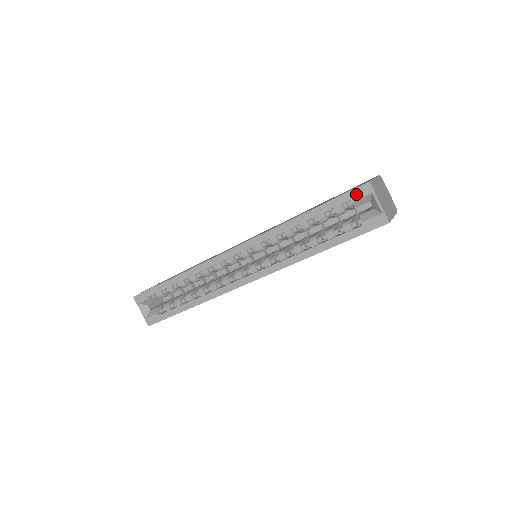
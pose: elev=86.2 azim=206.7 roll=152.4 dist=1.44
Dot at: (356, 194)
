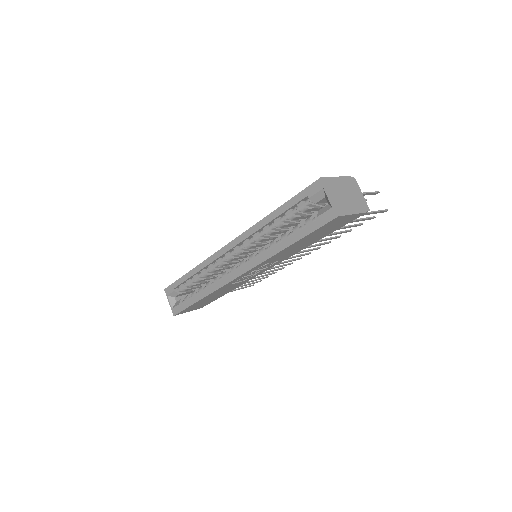
Dot at: (311, 190)
